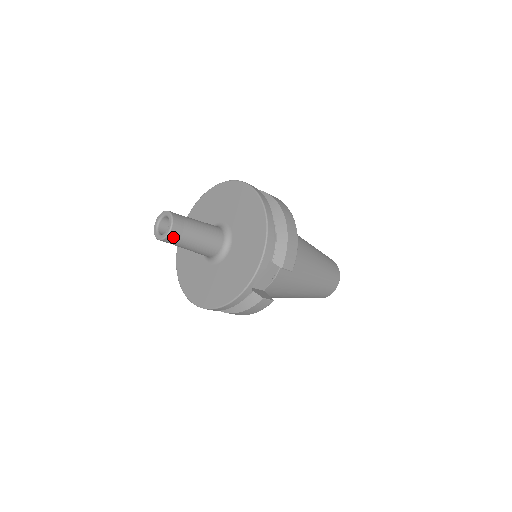
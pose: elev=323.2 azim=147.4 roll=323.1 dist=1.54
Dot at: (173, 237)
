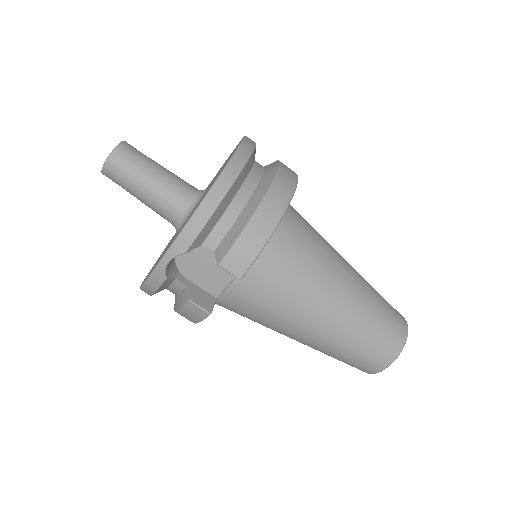
Dot at: (111, 172)
